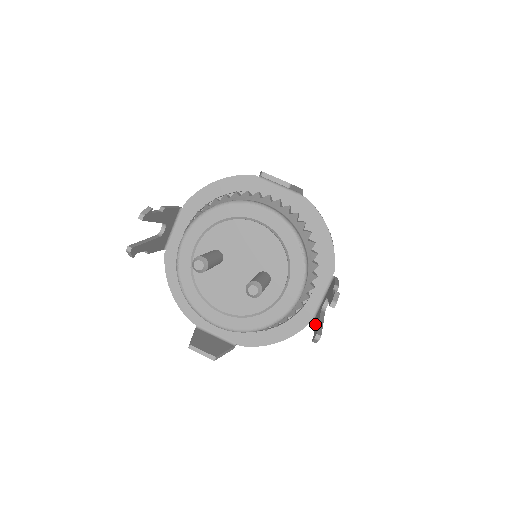
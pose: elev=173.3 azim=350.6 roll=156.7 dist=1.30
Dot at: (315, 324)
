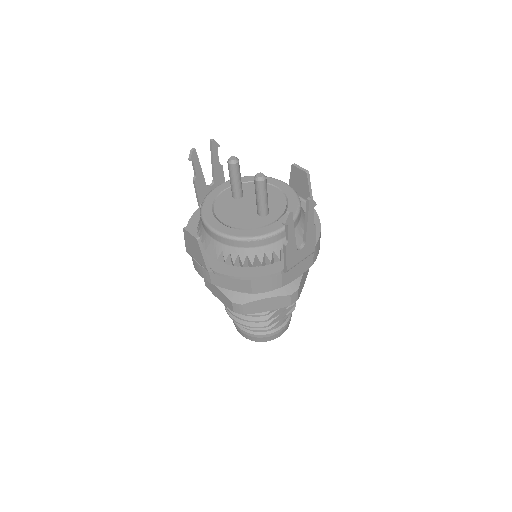
Dot at: (287, 244)
